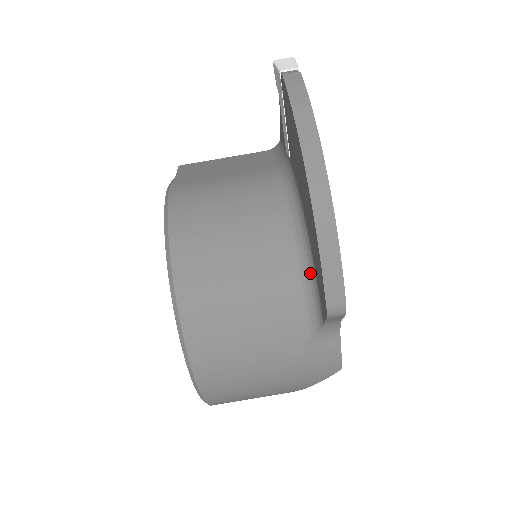
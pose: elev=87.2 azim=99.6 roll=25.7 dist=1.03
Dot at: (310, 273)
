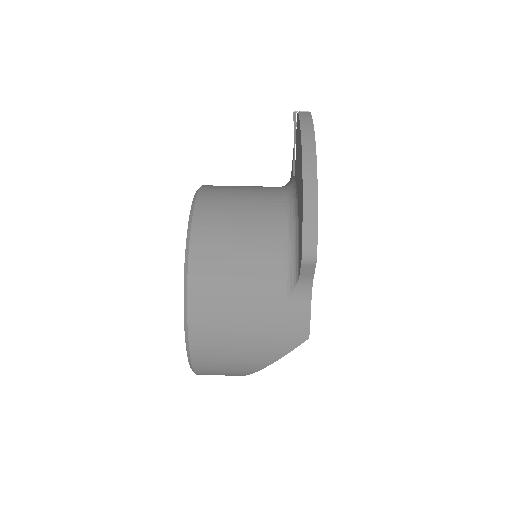
Dot at: (295, 242)
